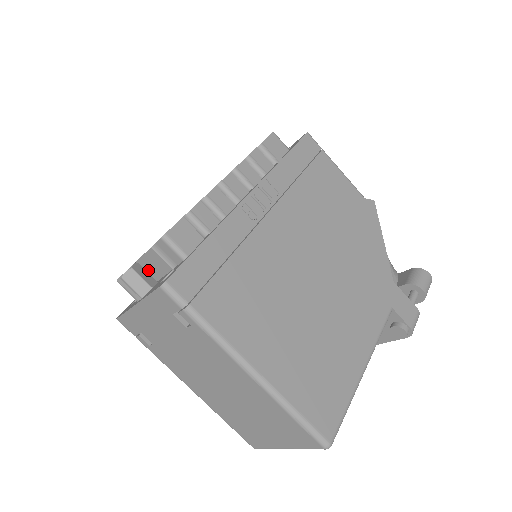
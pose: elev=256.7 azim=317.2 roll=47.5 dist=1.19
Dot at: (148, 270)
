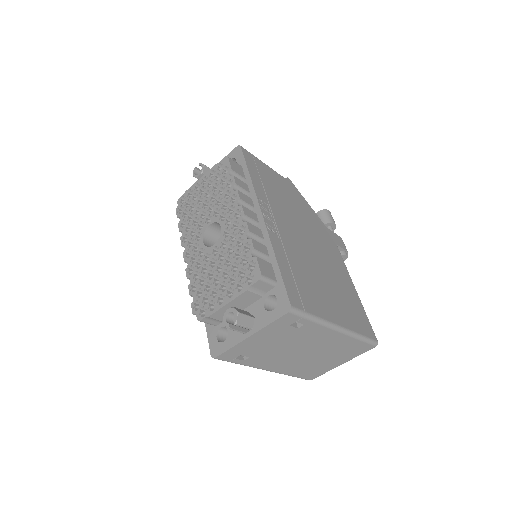
Dot at: occluded
